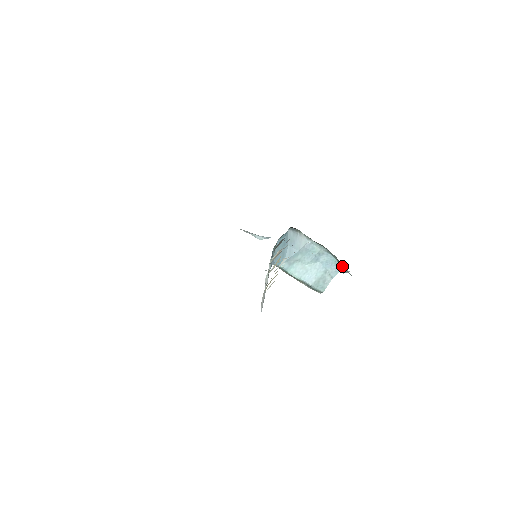
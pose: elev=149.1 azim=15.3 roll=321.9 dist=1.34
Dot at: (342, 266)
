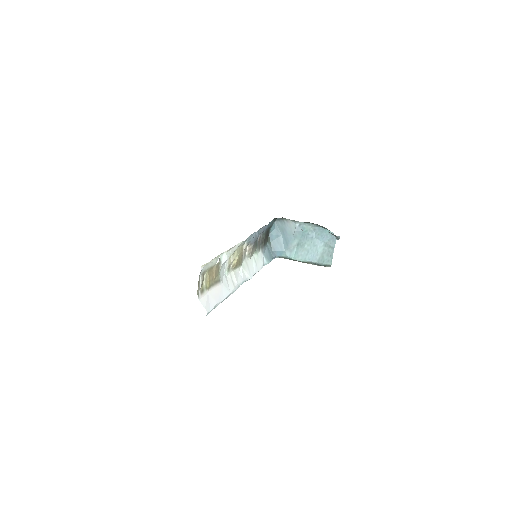
Dot at: (332, 234)
